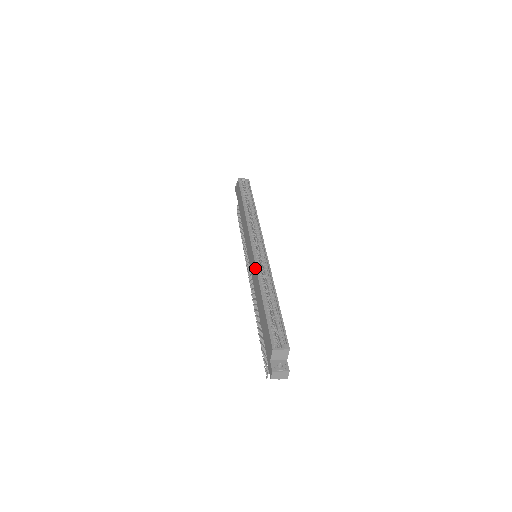
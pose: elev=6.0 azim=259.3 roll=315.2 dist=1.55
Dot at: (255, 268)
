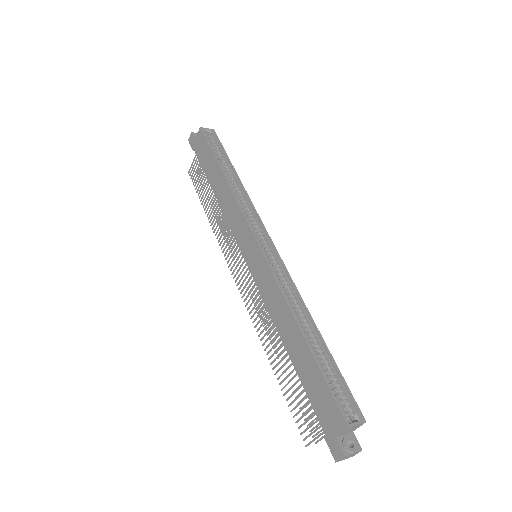
Dot at: (274, 283)
